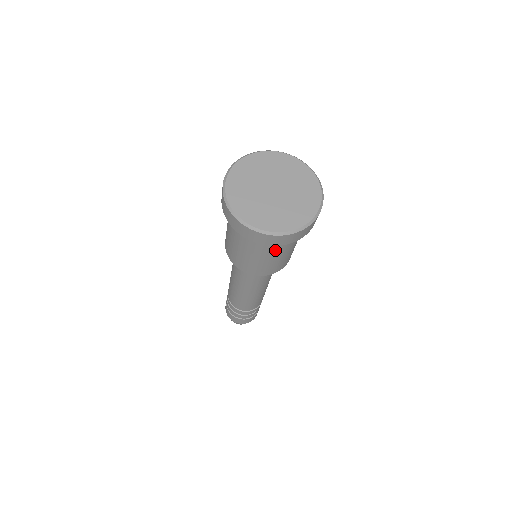
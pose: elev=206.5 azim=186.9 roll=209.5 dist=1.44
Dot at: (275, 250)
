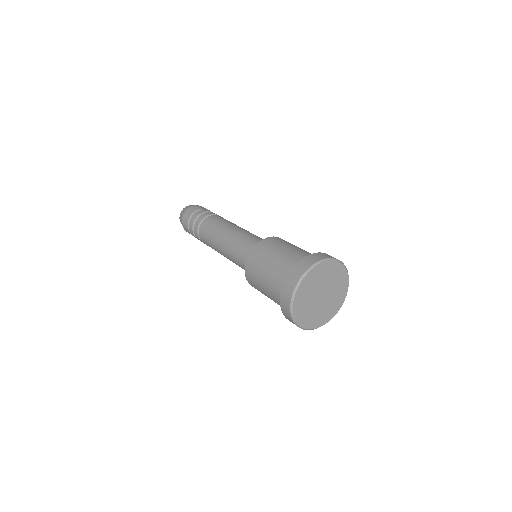
Dot at: occluded
